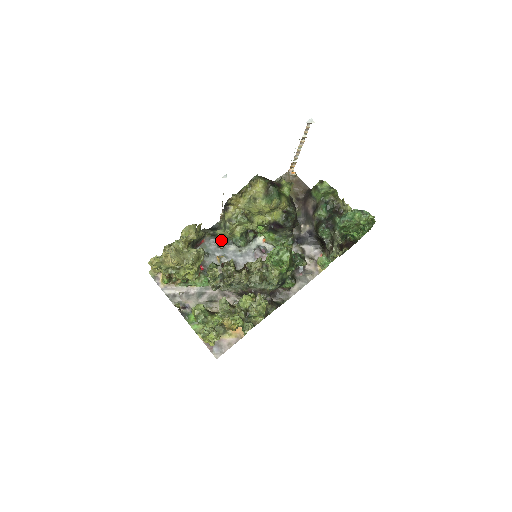
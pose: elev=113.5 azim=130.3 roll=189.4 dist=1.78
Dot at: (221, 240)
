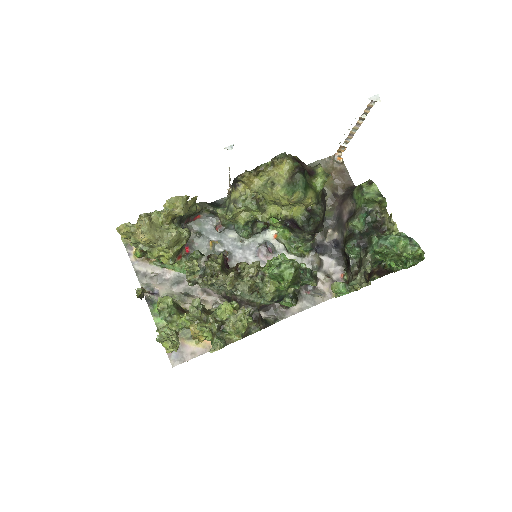
Dot at: (220, 222)
